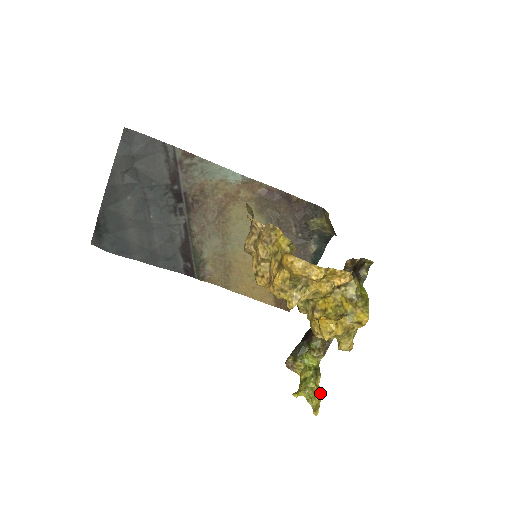
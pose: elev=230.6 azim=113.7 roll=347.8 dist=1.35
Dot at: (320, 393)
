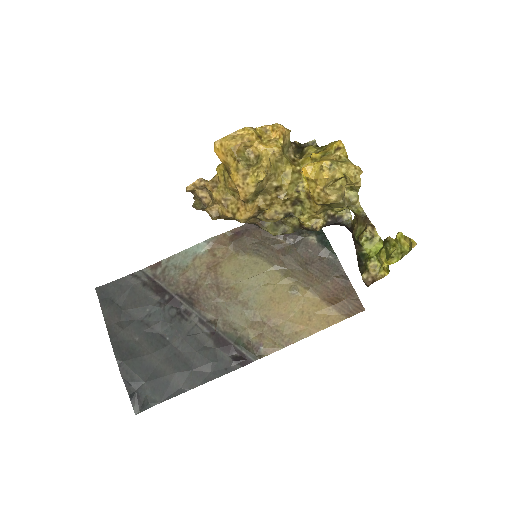
Dot at: (397, 234)
